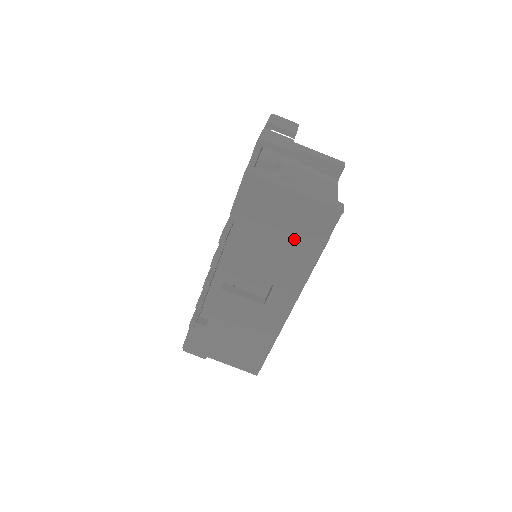
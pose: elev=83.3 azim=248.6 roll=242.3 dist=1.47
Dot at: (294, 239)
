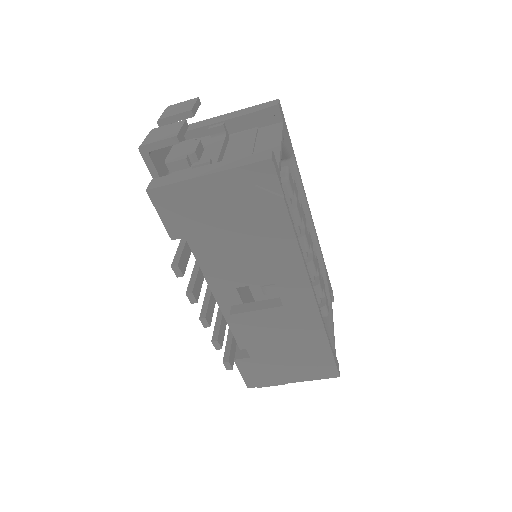
Dot at: (250, 223)
